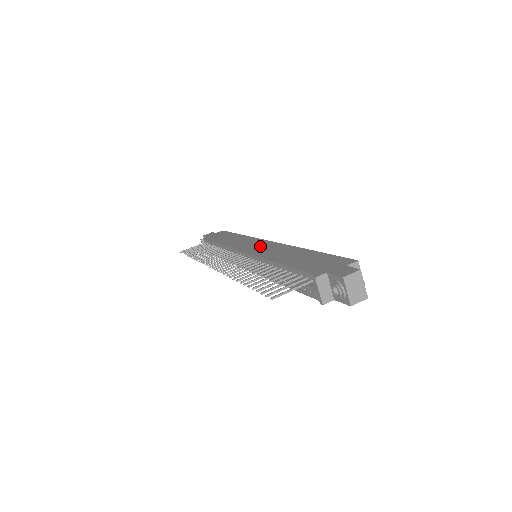
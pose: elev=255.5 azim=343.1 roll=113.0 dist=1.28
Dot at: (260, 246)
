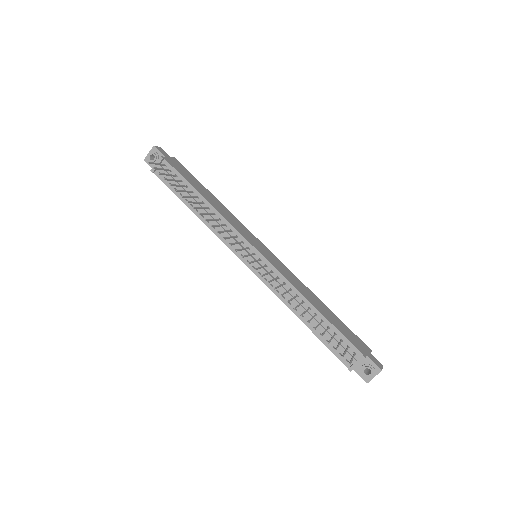
Dot at: (269, 255)
